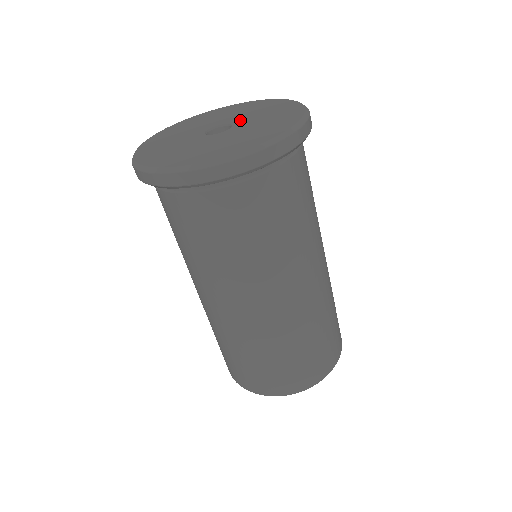
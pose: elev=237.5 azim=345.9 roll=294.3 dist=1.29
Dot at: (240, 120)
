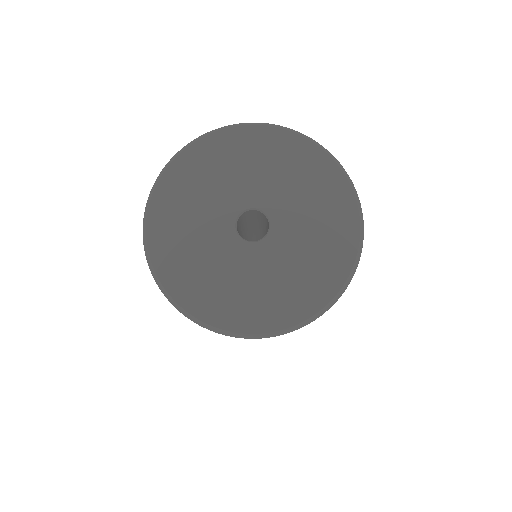
Dot at: (283, 221)
